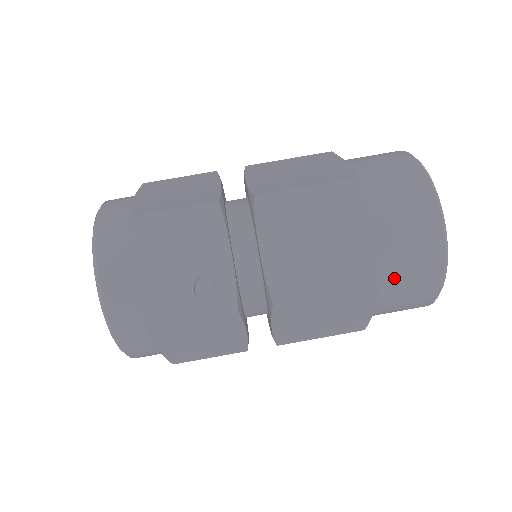
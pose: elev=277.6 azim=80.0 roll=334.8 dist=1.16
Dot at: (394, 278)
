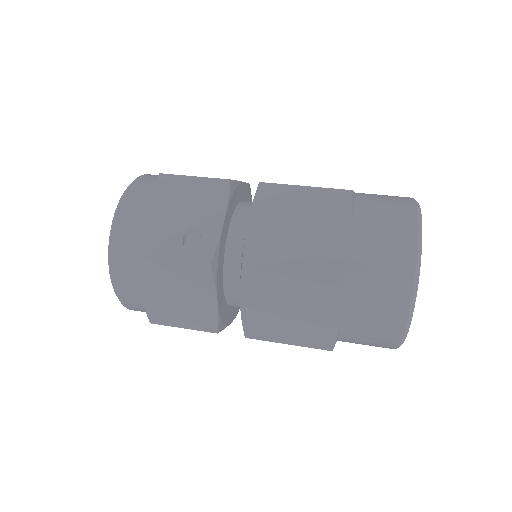
Dot at: (361, 284)
